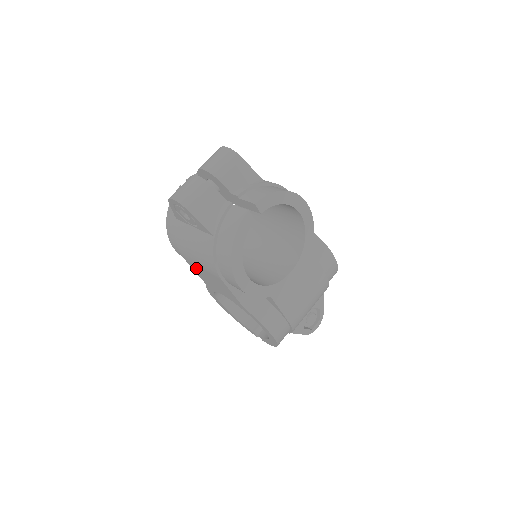
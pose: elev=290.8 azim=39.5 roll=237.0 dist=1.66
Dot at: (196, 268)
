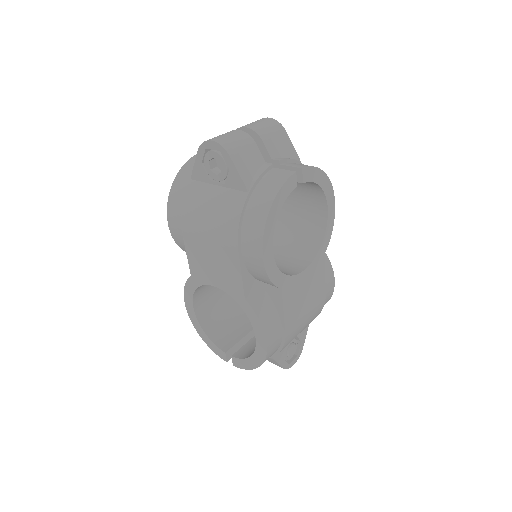
Dot at: (195, 244)
